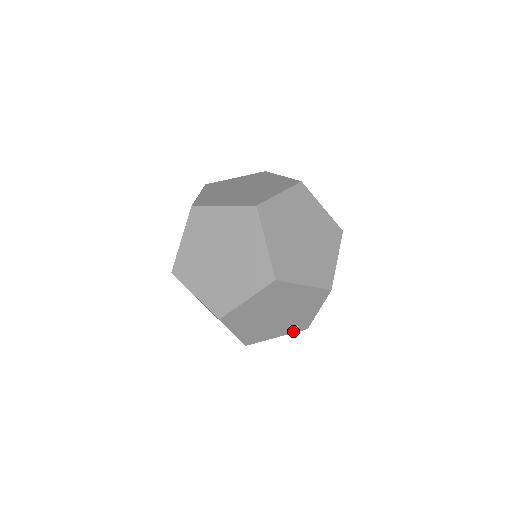
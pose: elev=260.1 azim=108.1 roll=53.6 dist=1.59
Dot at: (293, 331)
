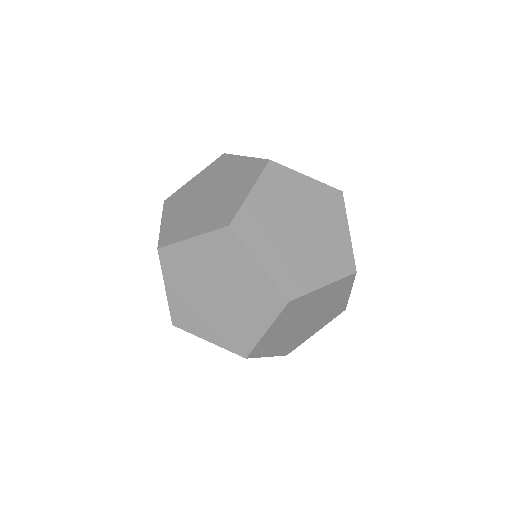
Dot at: (331, 319)
